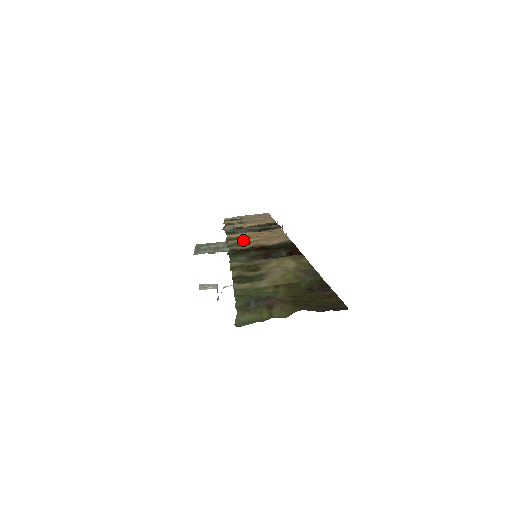
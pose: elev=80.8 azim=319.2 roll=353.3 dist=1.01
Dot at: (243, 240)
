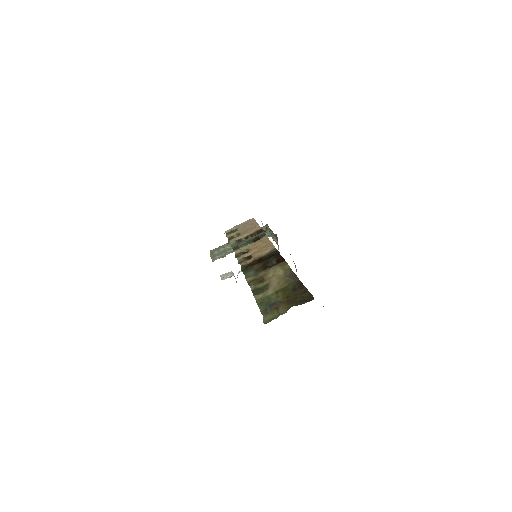
Dot at: (246, 254)
